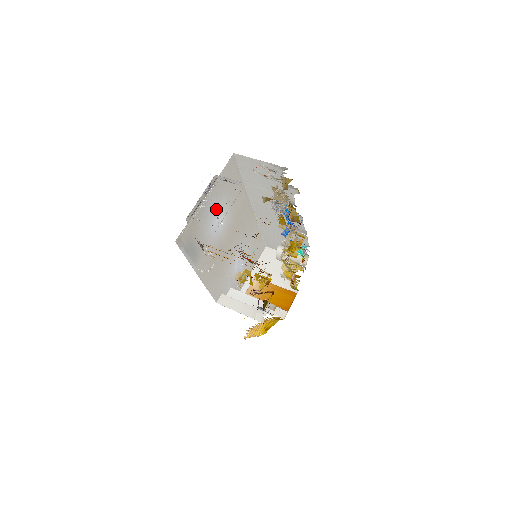
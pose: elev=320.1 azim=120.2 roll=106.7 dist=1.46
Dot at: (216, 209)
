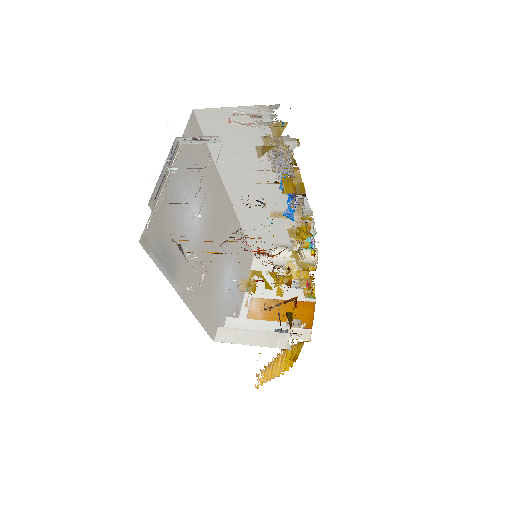
Dot at: (186, 194)
